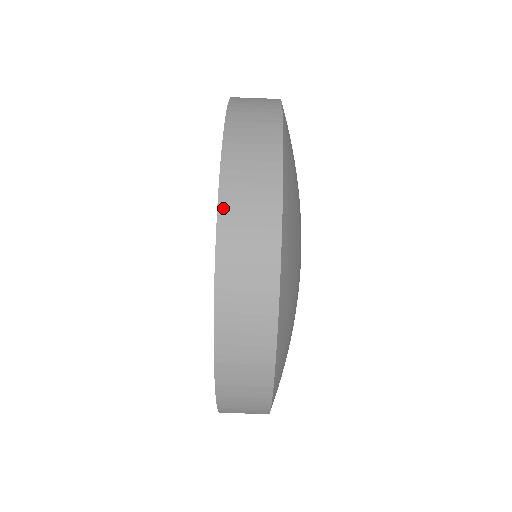
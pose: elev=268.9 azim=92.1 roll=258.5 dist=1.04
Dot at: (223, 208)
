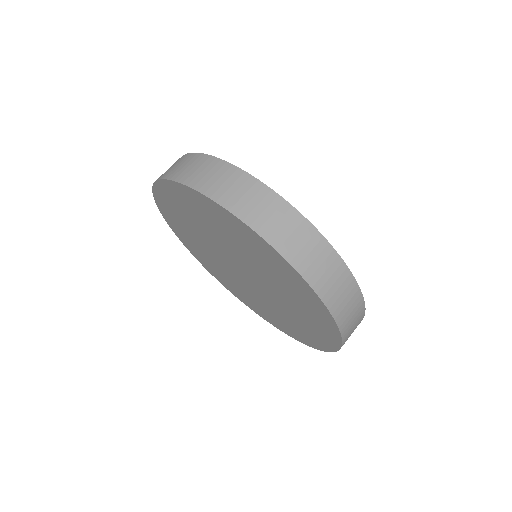
Dot at: (311, 282)
